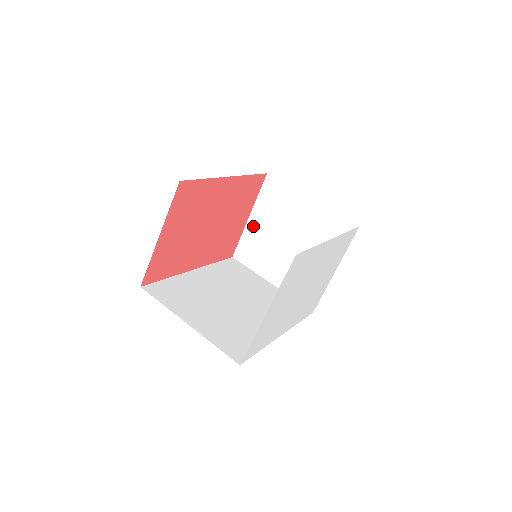
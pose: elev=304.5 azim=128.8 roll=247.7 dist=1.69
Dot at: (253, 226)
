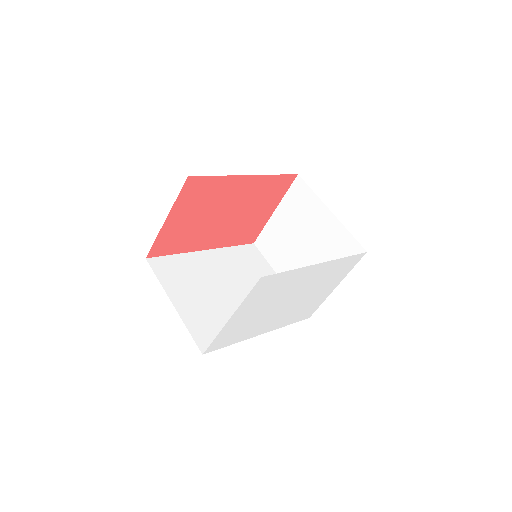
Dot at: (276, 220)
